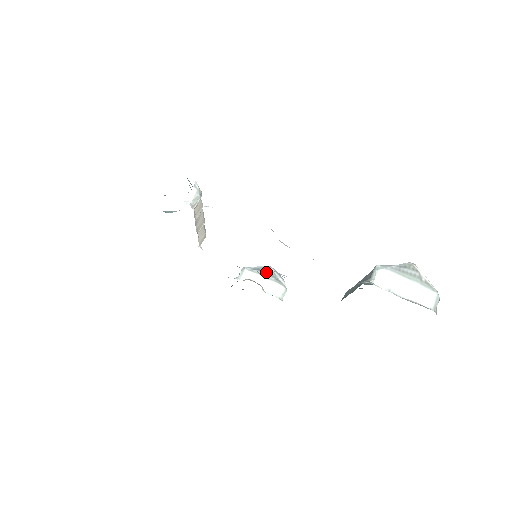
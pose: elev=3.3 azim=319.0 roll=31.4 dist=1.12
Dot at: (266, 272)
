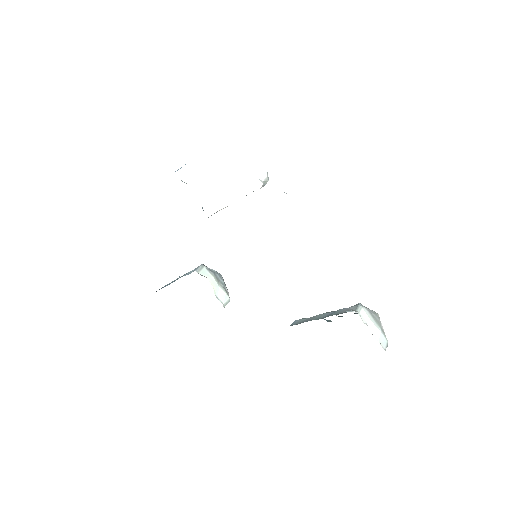
Dot at: (218, 278)
